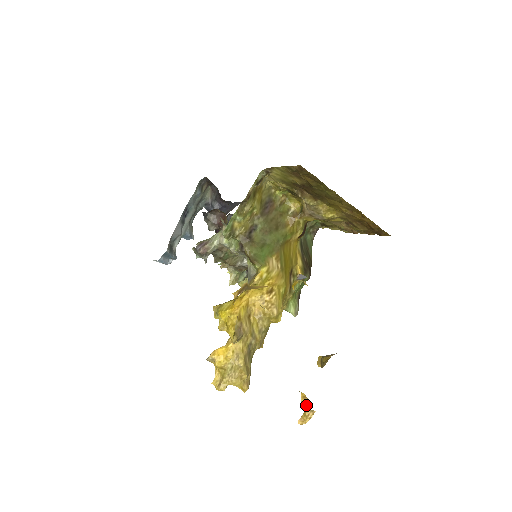
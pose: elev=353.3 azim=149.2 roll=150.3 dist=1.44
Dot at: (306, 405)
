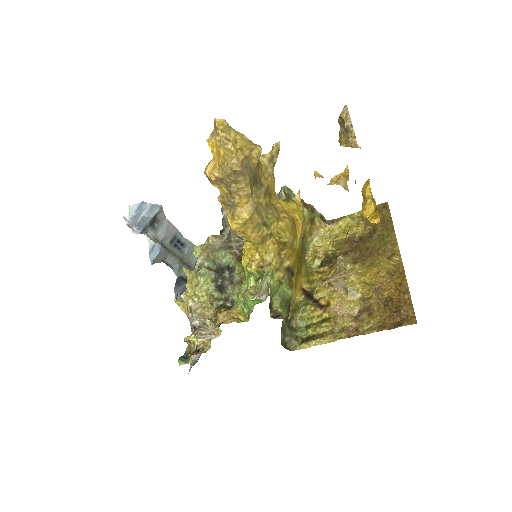
Dot at: (342, 177)
